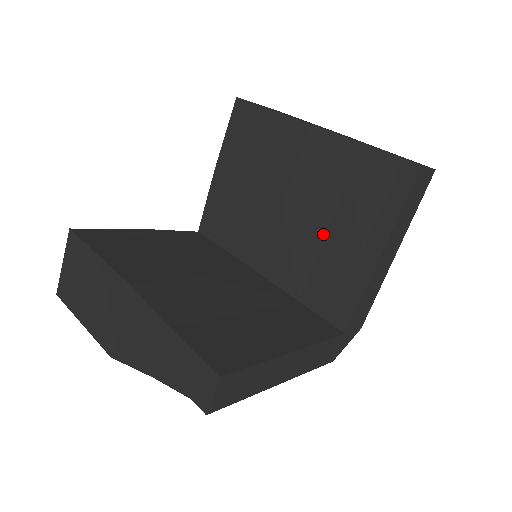
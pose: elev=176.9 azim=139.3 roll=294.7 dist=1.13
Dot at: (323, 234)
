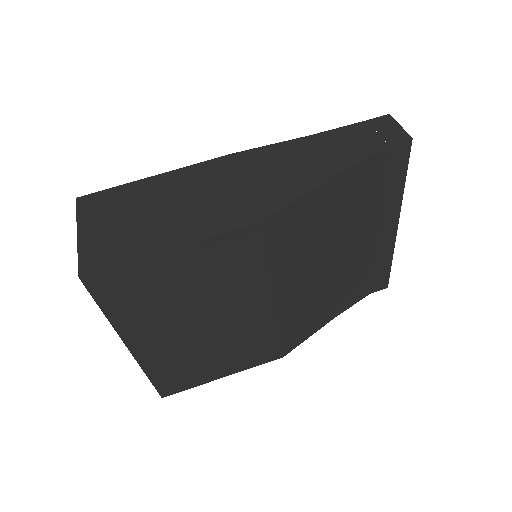
Dot at: occluded
